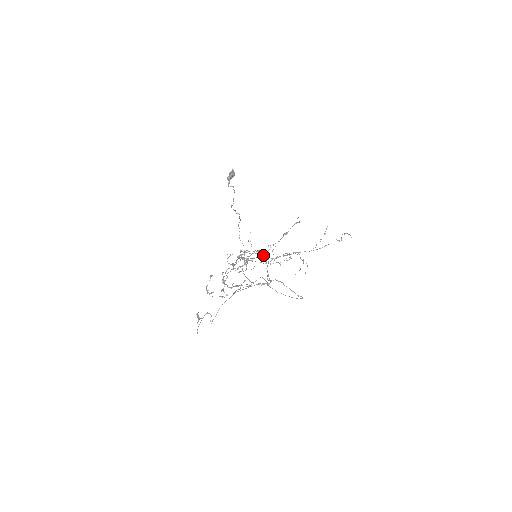
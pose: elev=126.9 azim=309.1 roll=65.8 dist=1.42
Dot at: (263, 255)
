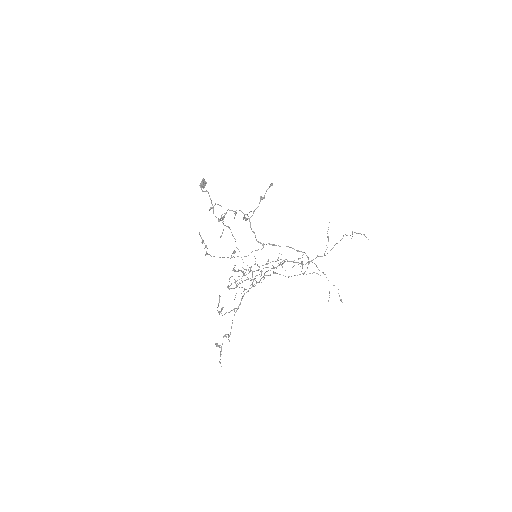
Dot at: occluded
